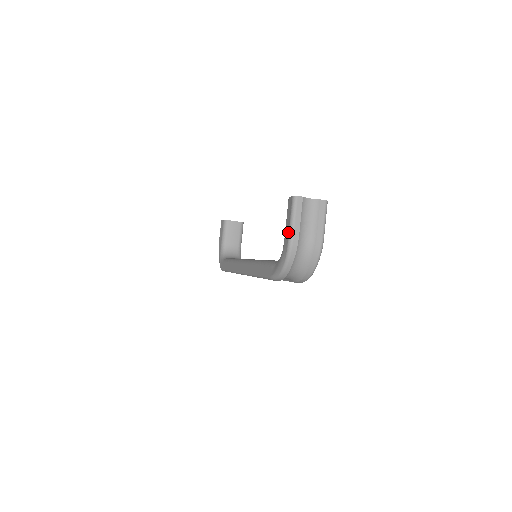
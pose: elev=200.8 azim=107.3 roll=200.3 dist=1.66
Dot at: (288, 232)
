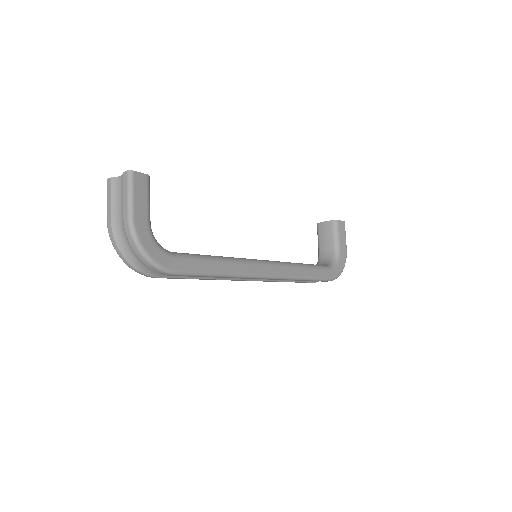
Dot at: occluded
